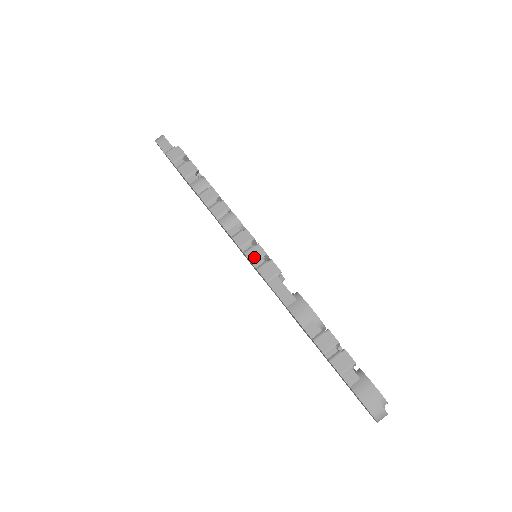
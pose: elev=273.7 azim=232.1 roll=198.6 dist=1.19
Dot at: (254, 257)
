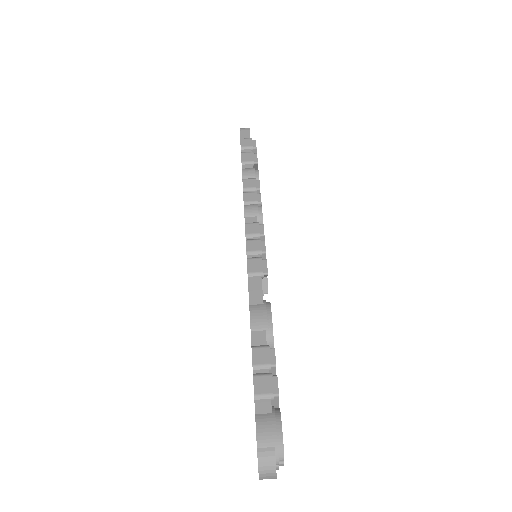
Dot at: (252, 248)
